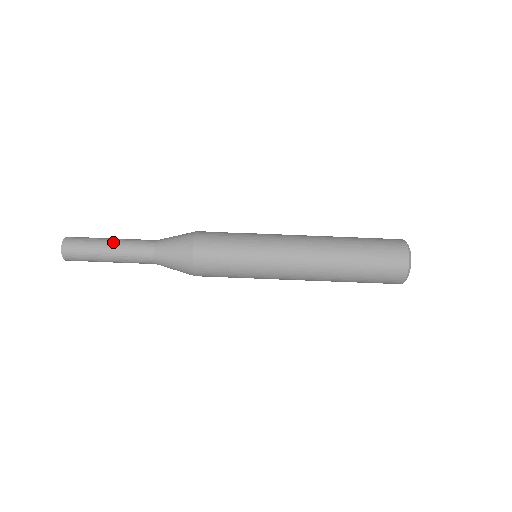
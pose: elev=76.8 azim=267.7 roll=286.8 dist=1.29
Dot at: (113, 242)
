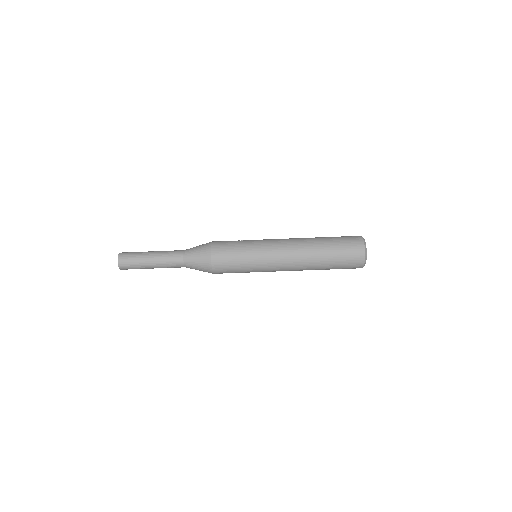
Dot at: (153, 255)
